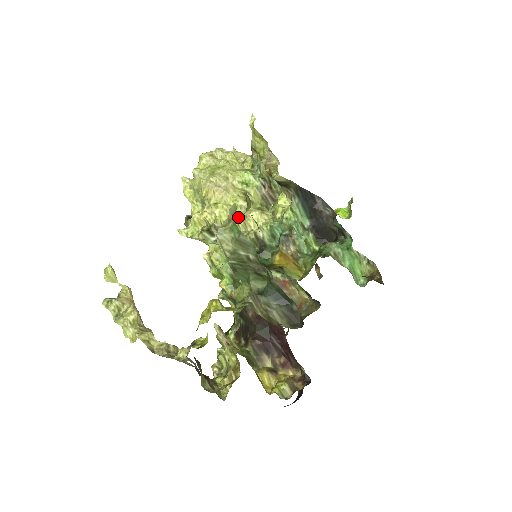
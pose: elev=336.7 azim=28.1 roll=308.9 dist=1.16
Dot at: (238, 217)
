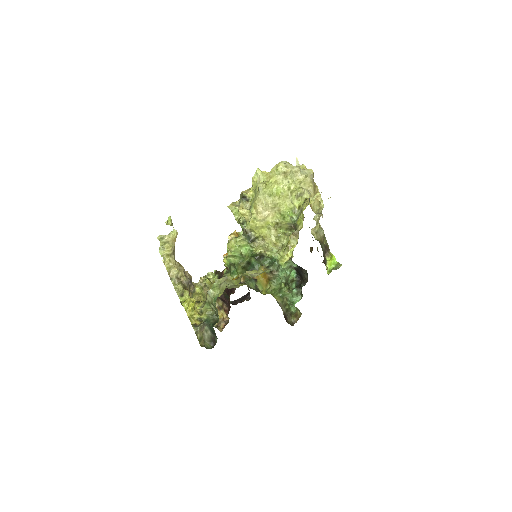
Dot at: (262, 232)
